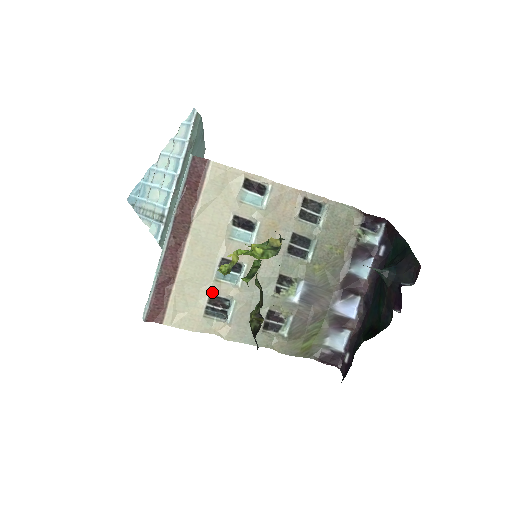
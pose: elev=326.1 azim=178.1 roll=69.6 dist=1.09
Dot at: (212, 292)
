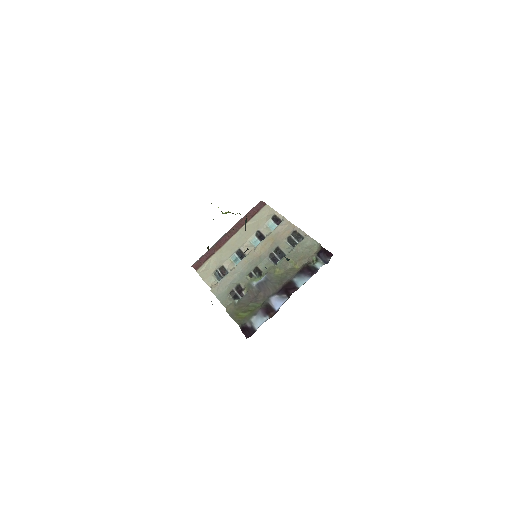
Dot at: (224, 264)
